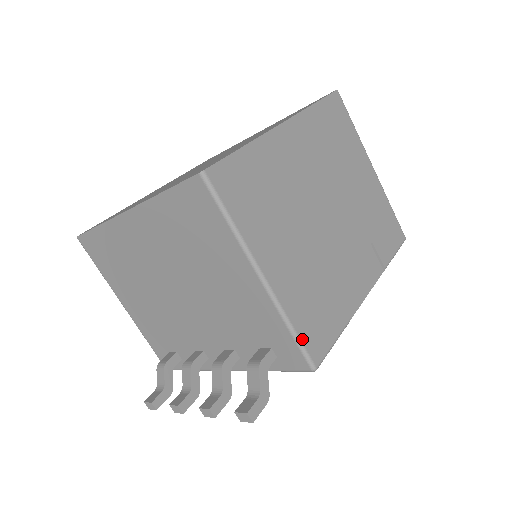
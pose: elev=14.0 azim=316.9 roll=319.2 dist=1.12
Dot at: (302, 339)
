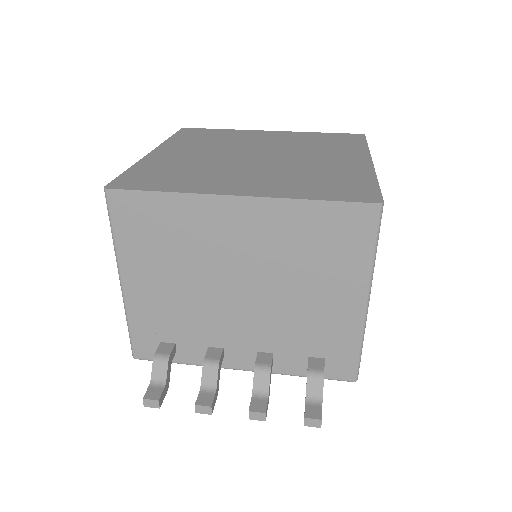
Dot at: occluded
